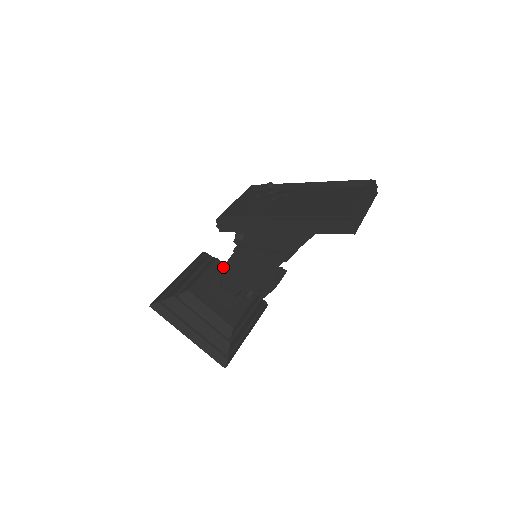
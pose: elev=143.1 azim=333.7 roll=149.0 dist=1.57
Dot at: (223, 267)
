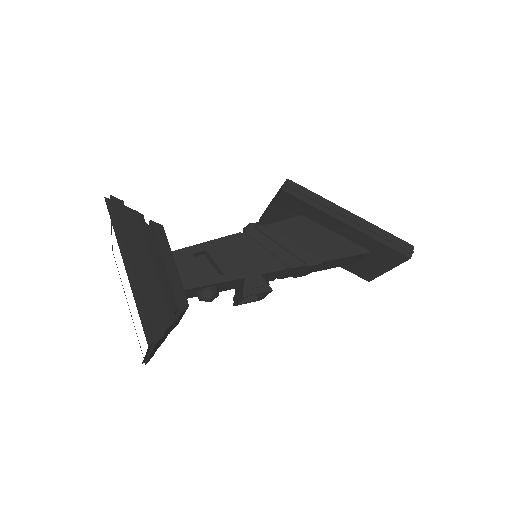
Dot at: occluded
